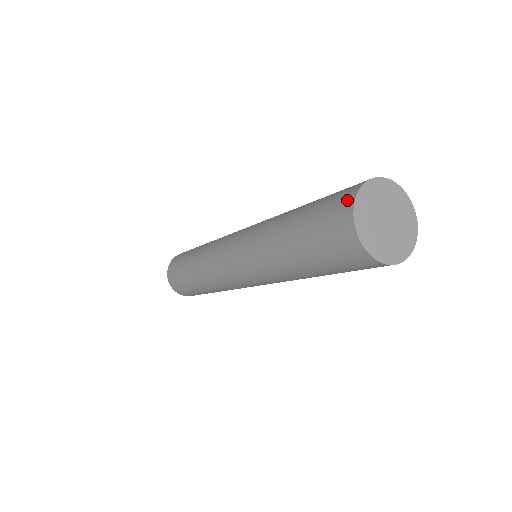
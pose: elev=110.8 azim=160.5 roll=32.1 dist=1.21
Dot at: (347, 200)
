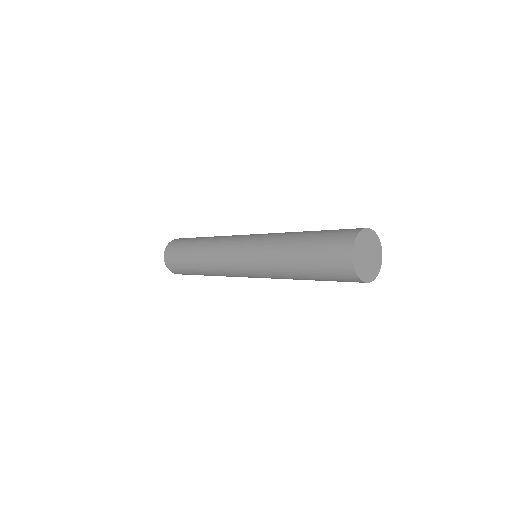
Dot at: (351, 275)
